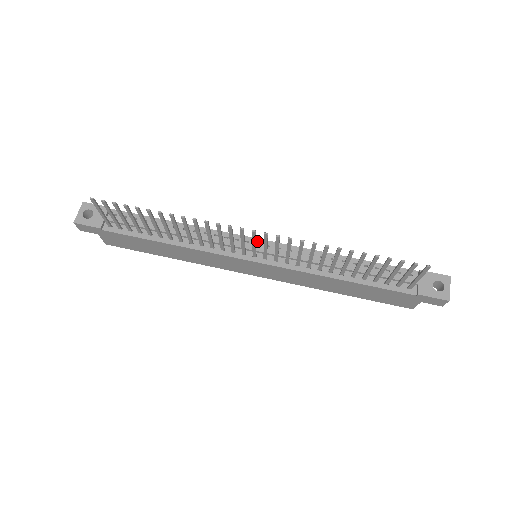
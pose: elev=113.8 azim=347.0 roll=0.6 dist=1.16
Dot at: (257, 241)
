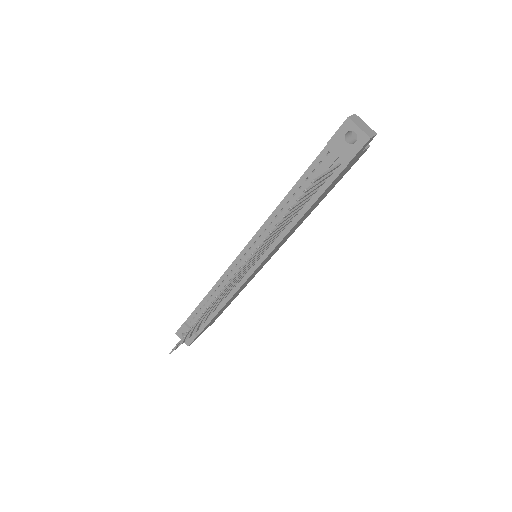
Dot at: (243, 254)
